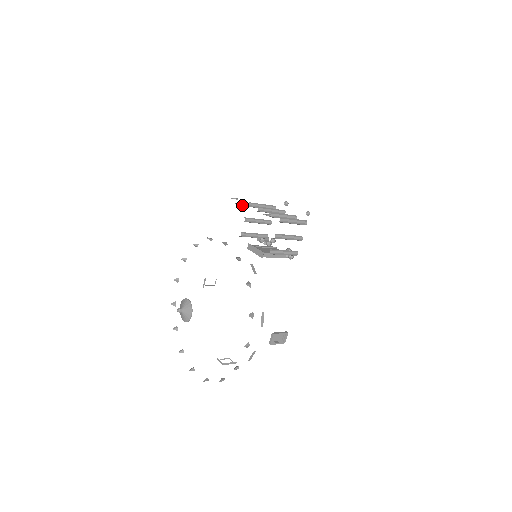
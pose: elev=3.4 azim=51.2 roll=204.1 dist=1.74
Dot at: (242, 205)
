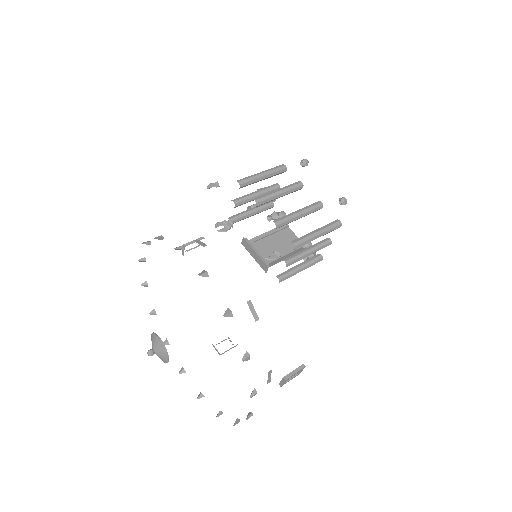
Dot at: (227, 229)
